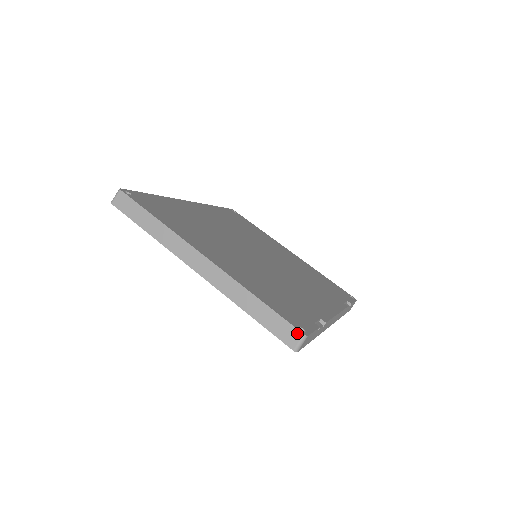
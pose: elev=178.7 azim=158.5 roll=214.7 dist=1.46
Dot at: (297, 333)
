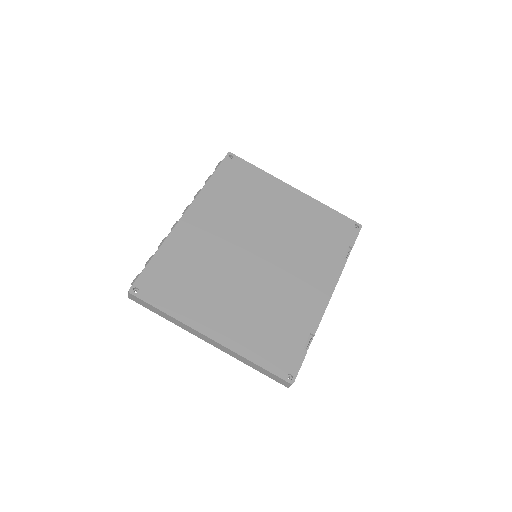
Dot at: (286, 382)
